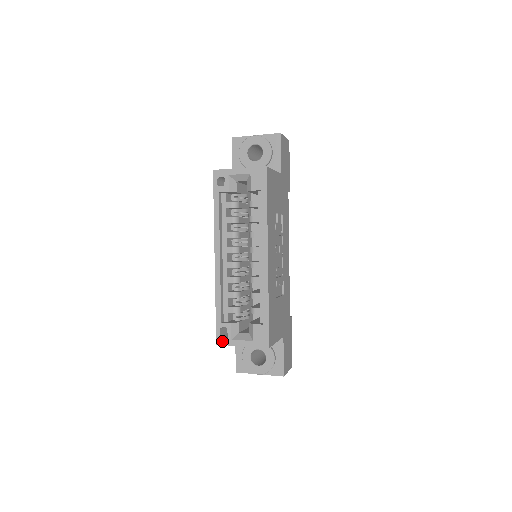
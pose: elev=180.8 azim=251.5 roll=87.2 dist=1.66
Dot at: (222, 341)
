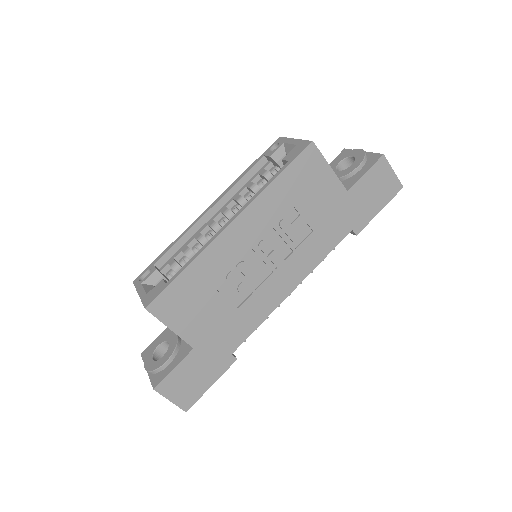
Dot at: (137, 281)
